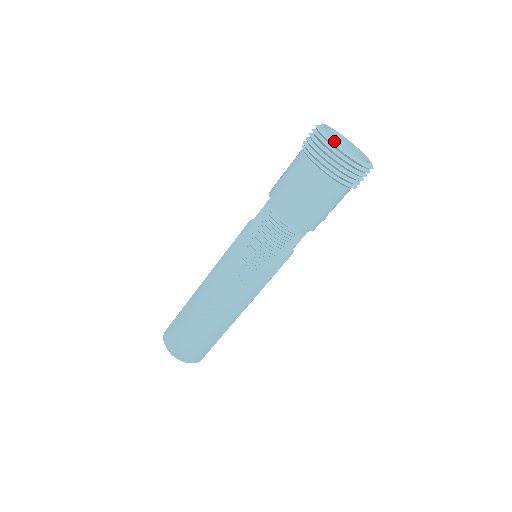
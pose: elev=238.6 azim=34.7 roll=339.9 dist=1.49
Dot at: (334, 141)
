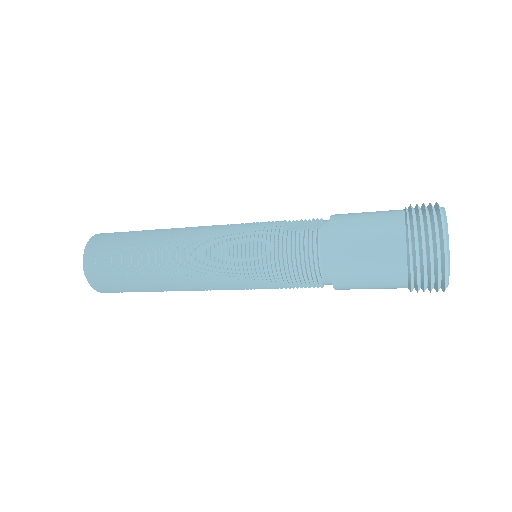
Dot at: (448, 252)
